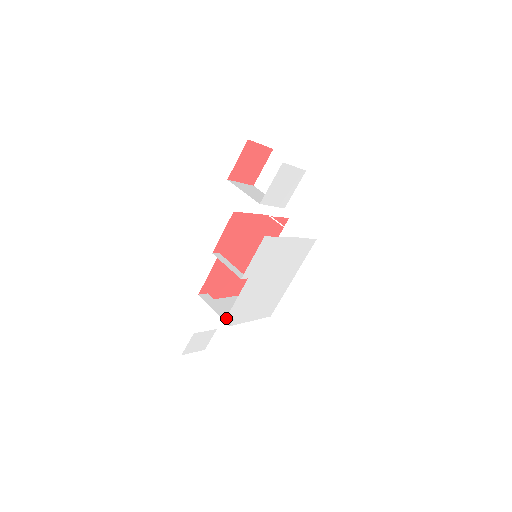
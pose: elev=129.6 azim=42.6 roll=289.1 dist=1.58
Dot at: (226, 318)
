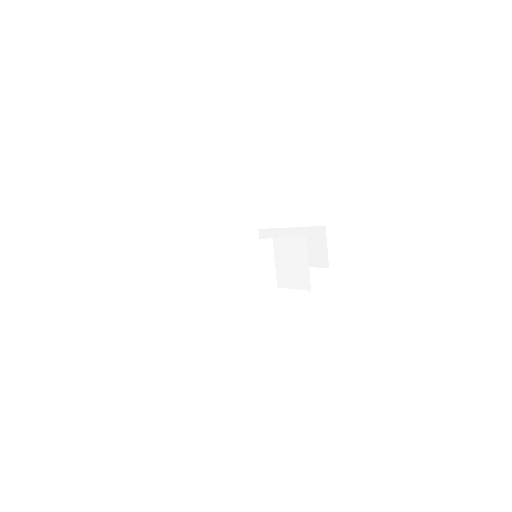
Dot at: occluded
